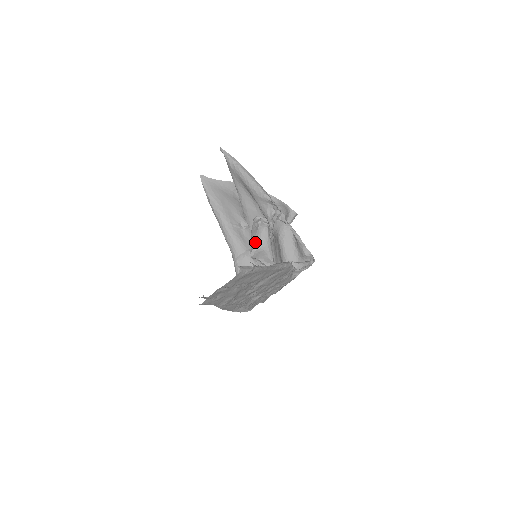
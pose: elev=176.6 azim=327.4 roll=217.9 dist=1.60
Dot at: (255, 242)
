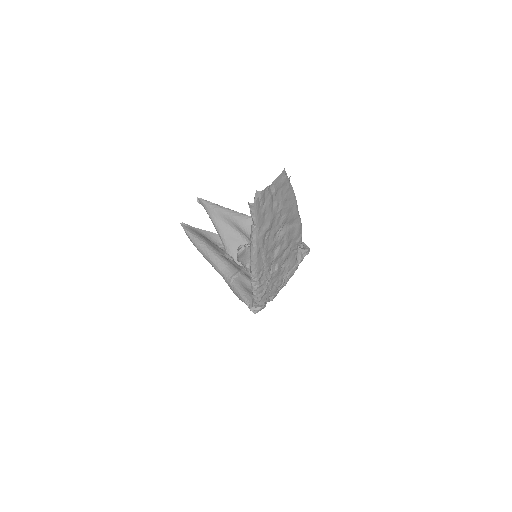
Dot at: (247, 258)
